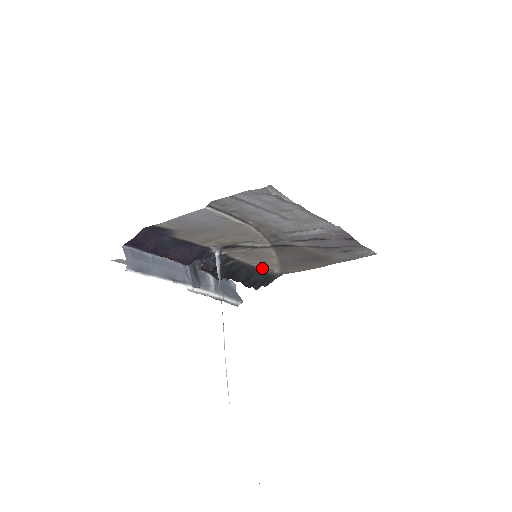
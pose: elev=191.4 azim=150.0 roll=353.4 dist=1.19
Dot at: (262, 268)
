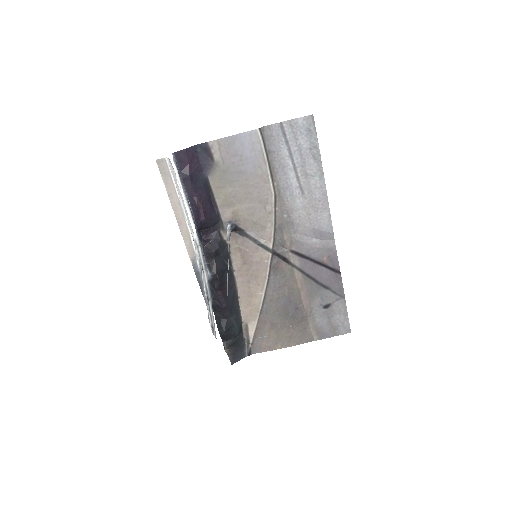
Dot at: (242, 316)
